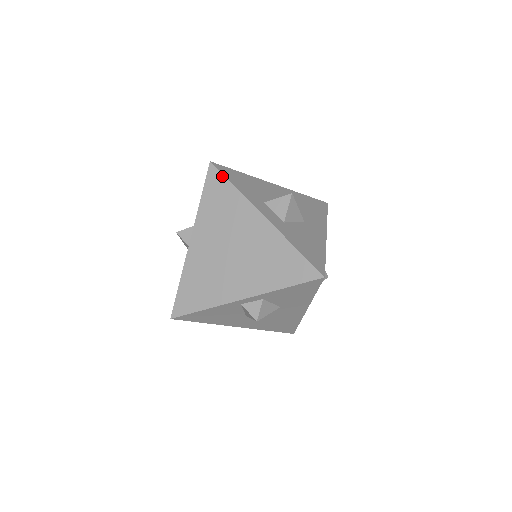
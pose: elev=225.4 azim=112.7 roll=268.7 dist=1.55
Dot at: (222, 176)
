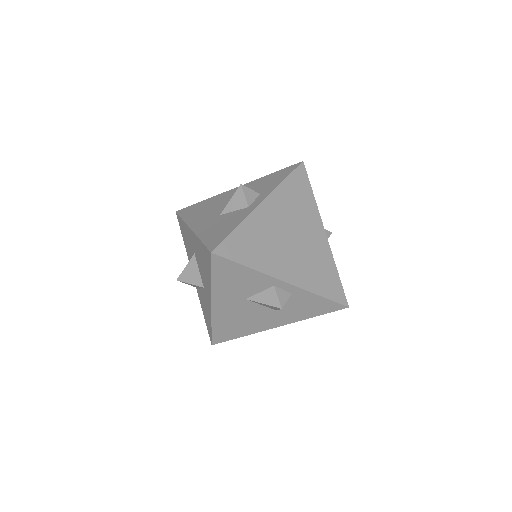
Dot at: (308, 179)
